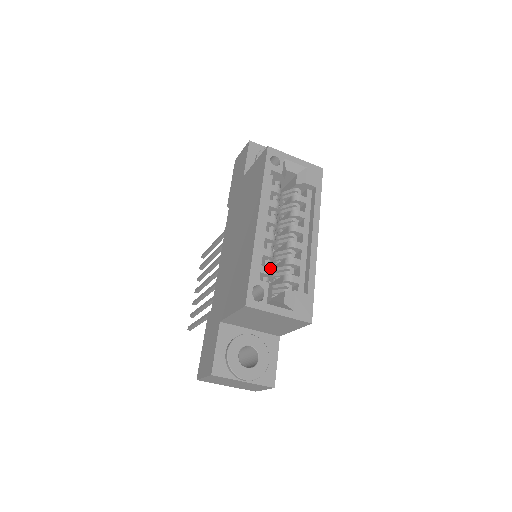
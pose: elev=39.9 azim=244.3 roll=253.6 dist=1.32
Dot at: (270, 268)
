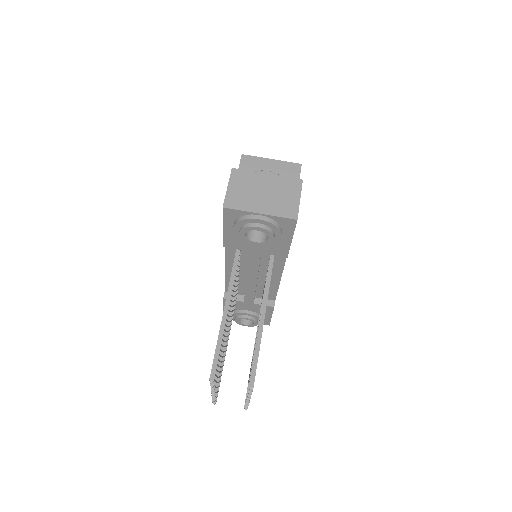
Dot at: occluded
